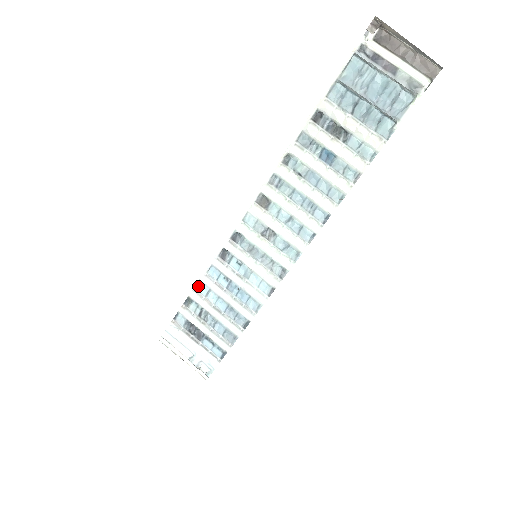
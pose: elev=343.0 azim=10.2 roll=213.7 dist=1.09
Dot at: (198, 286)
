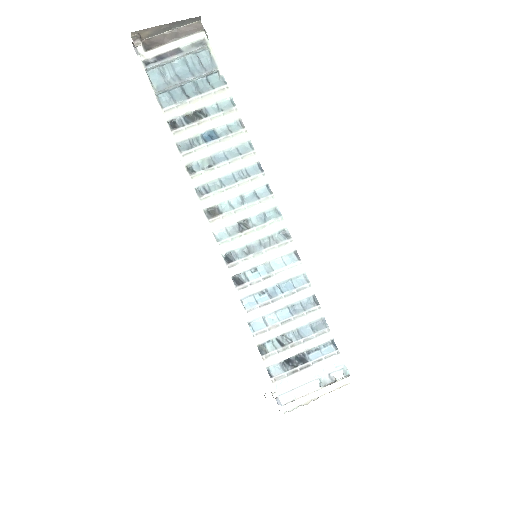
Dot at: (253, 328)
